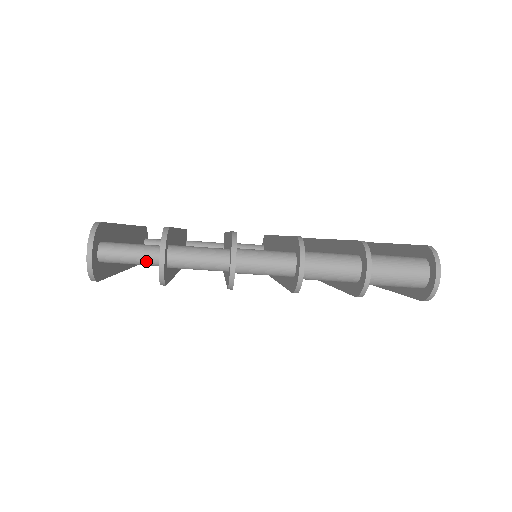
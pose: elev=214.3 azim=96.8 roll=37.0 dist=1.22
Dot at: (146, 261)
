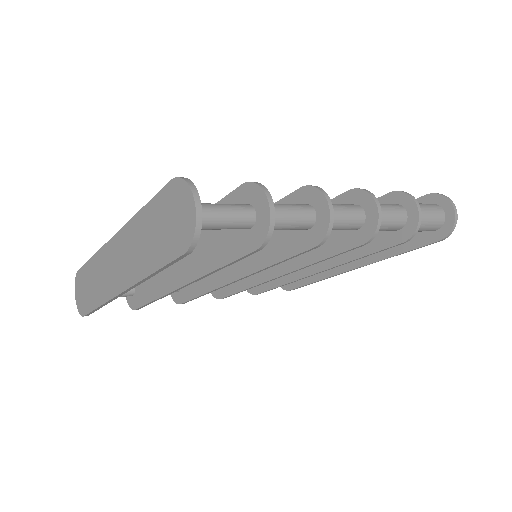
Dot at: (241, 220)
